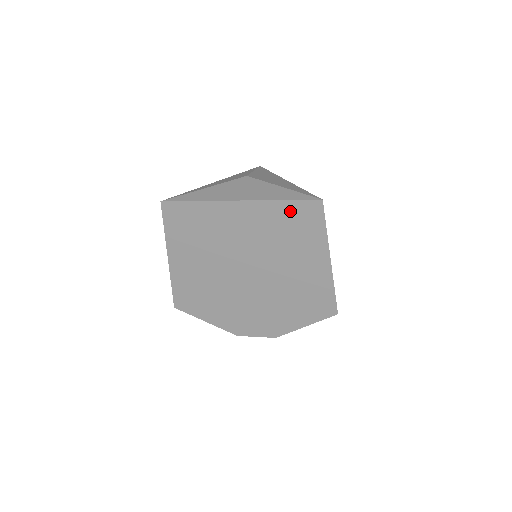
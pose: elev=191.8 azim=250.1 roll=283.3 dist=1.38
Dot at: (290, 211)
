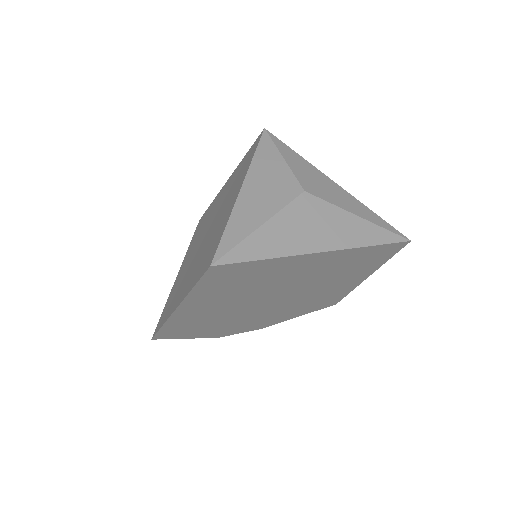
Dot at: (370, 252)
